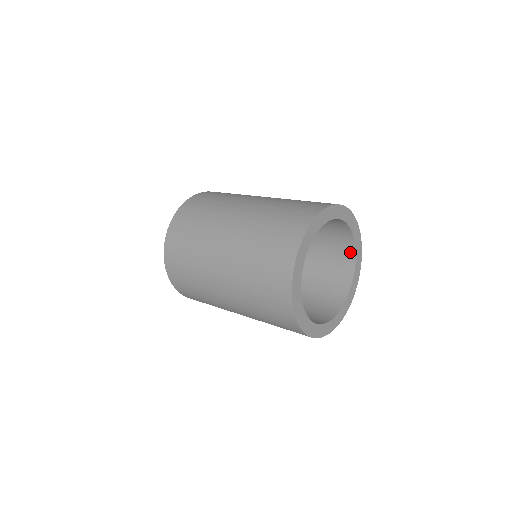
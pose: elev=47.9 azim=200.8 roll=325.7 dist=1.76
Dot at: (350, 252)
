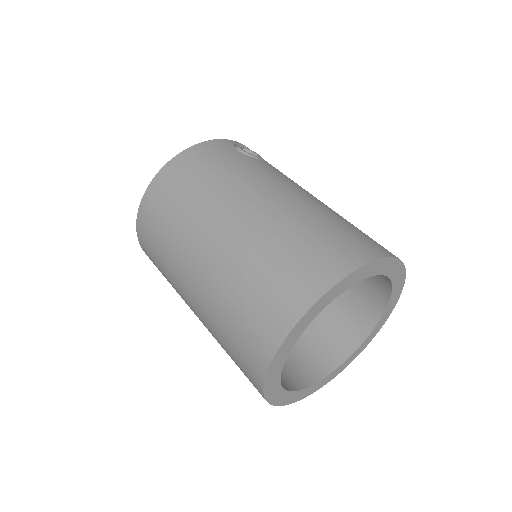
Dot at: occluded
